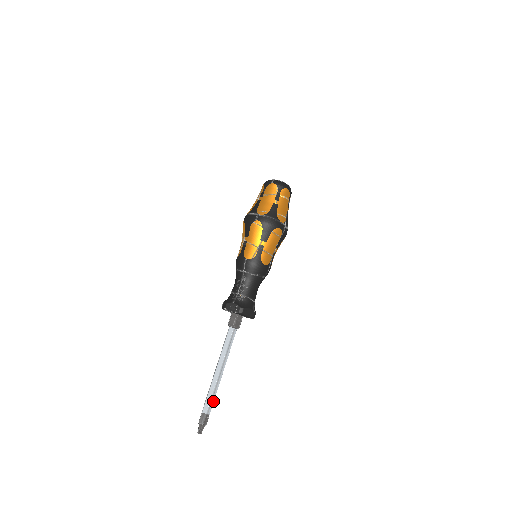
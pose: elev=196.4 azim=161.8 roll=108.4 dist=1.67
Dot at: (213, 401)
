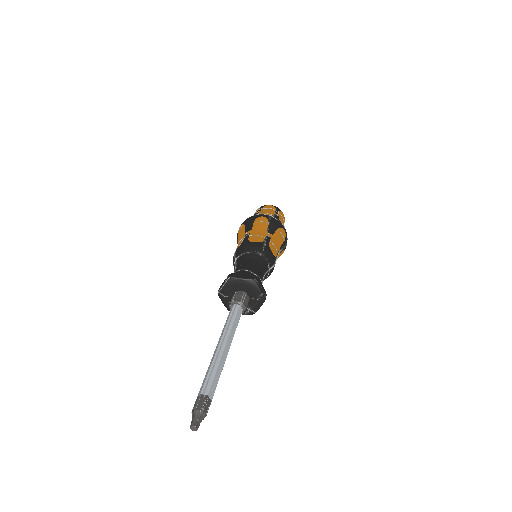
Dot at: (212, 378)
